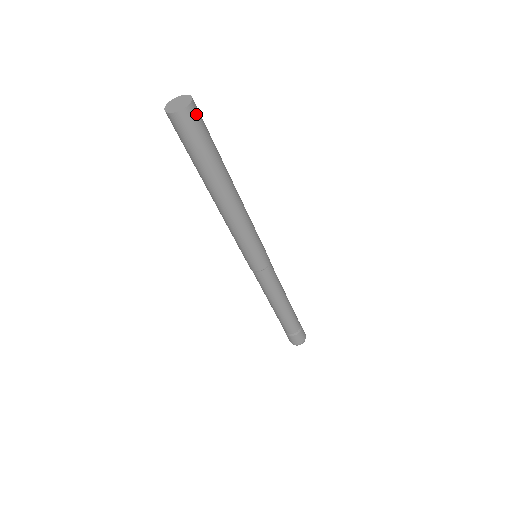
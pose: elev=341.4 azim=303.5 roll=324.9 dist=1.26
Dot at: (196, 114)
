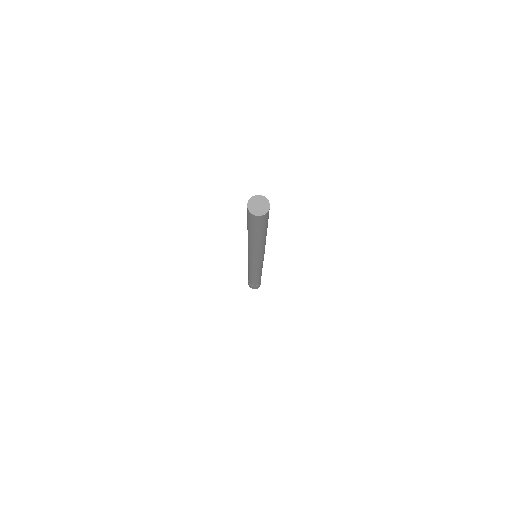
Dot at: occluded
